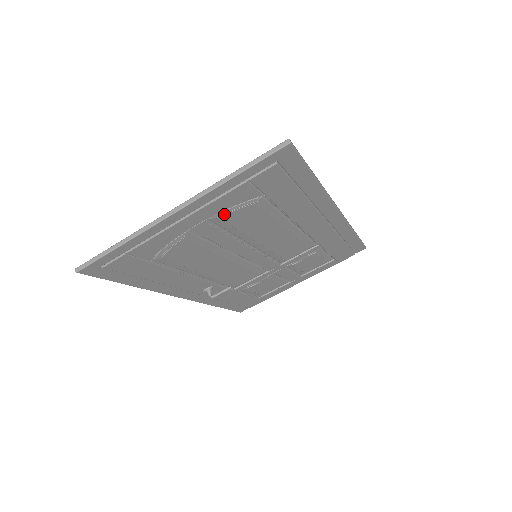
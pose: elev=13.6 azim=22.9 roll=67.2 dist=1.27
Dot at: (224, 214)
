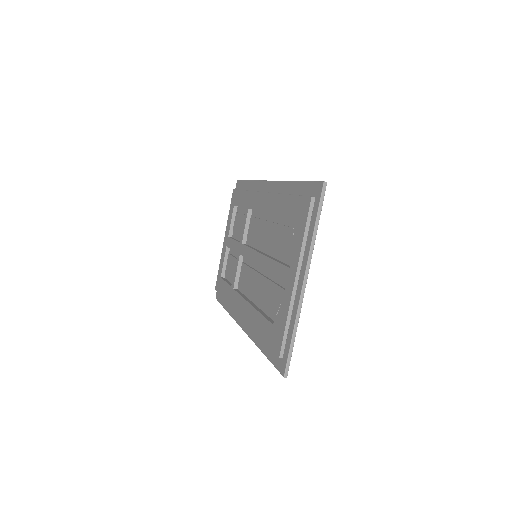
Dot at: occluded
